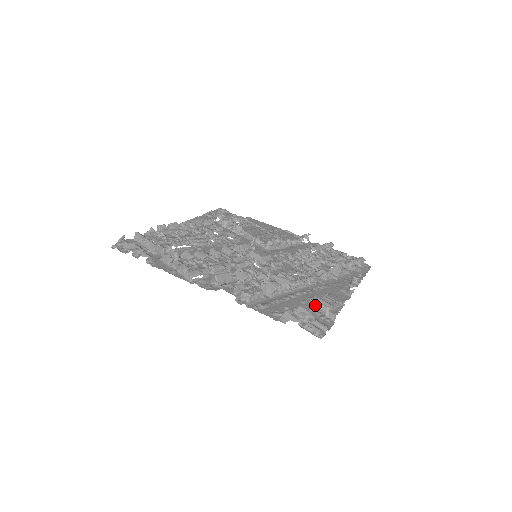
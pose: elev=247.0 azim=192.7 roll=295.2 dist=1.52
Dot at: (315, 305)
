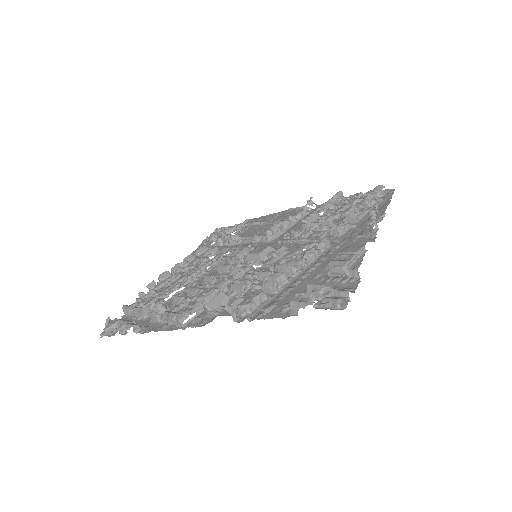
Dot at: (330, 272)
